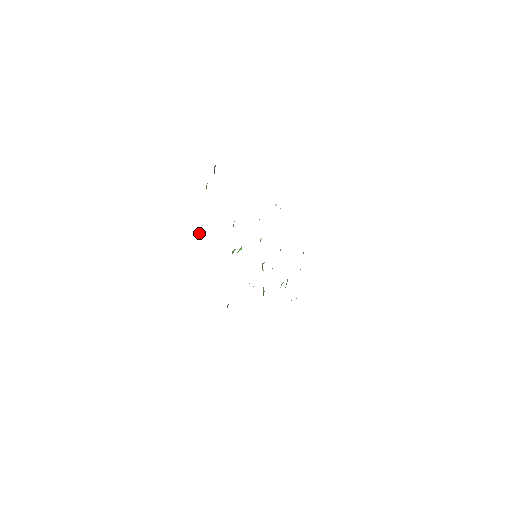
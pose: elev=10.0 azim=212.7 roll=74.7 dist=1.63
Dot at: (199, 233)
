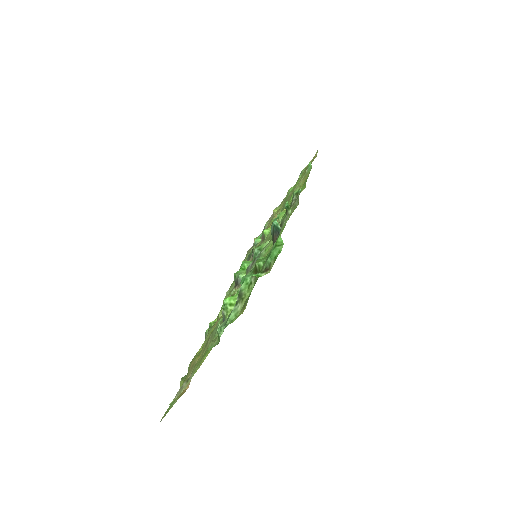
Dot at: (223, 311)
